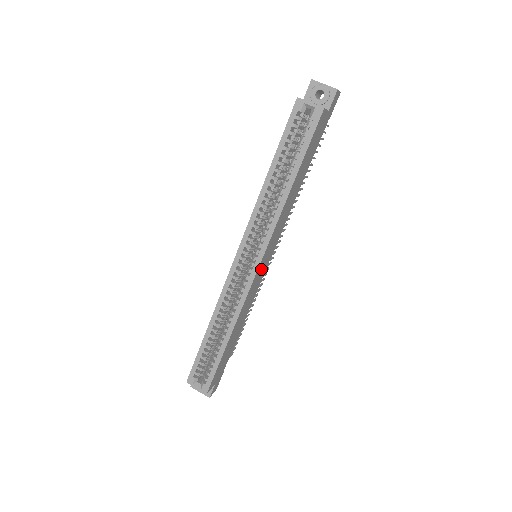
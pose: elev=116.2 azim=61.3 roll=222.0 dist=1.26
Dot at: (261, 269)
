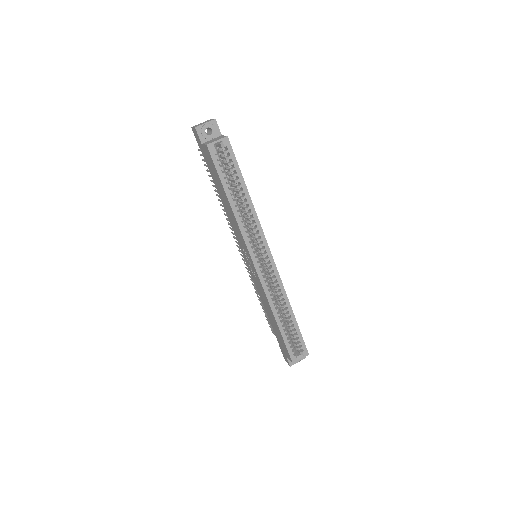
Dot at: occluded
